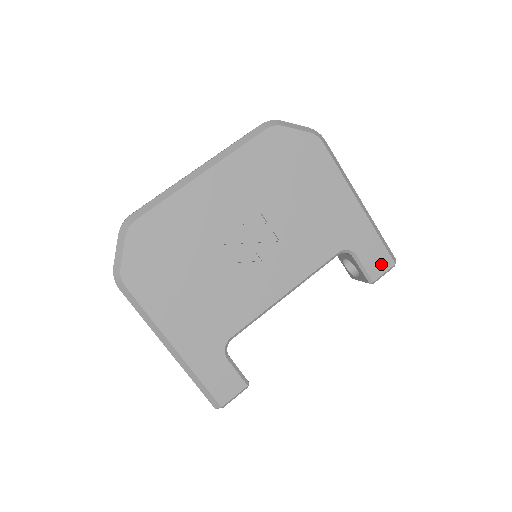
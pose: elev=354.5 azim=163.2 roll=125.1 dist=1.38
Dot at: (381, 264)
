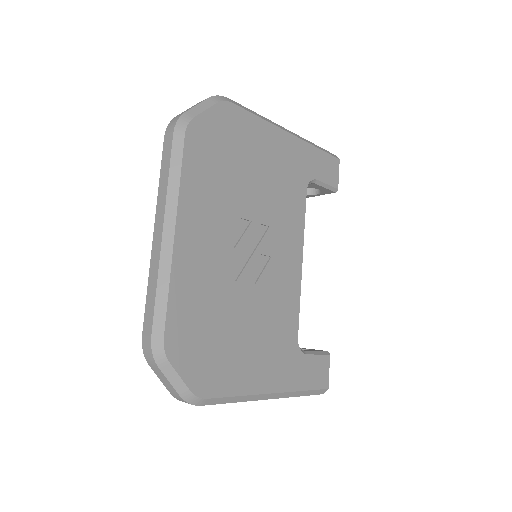
Dot at: (333, 169)
